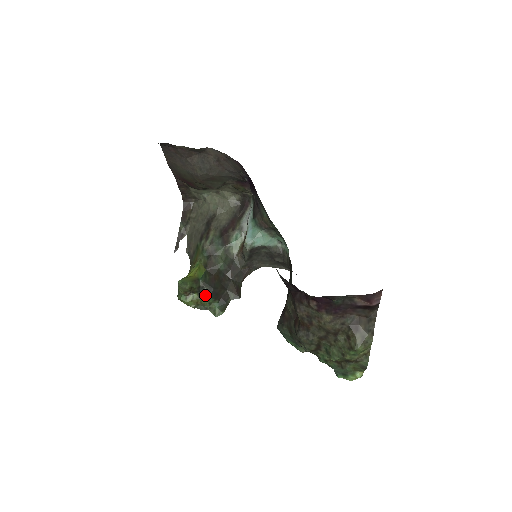
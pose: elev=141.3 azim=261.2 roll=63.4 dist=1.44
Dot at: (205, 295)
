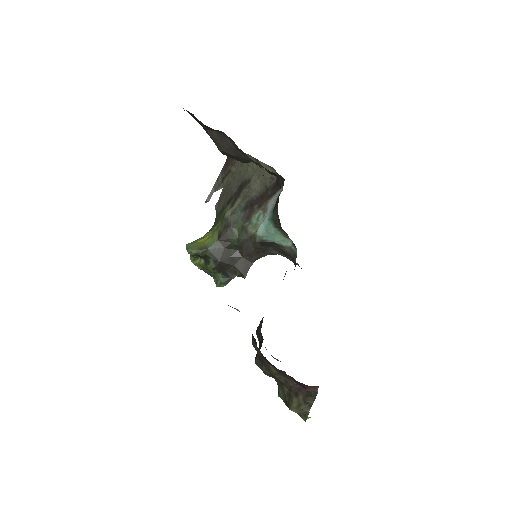
Dot at: (210, 265)
